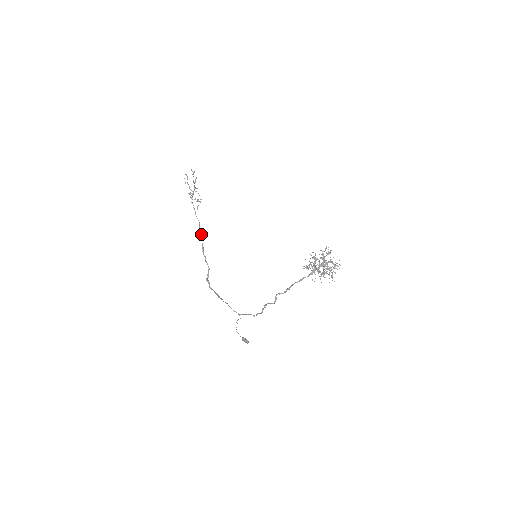
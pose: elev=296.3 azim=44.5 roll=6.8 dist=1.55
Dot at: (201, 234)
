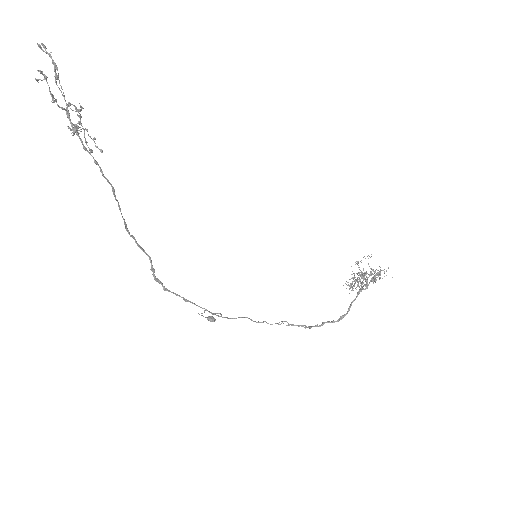
Dot at: (119, 205)
